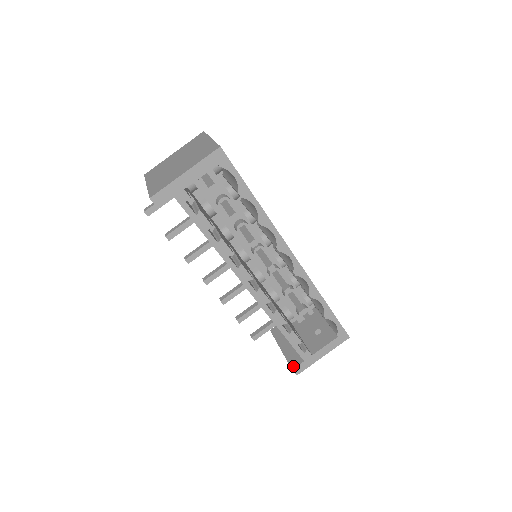
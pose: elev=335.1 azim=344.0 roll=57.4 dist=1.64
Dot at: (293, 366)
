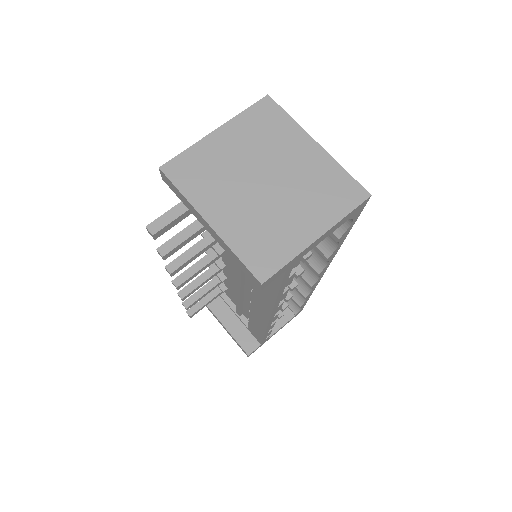
Dot at: (249, 351)
